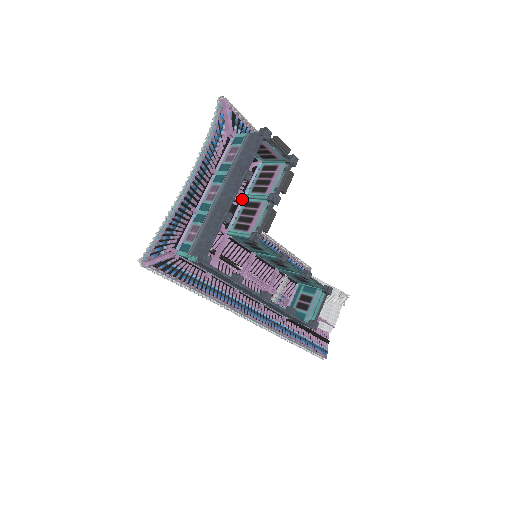
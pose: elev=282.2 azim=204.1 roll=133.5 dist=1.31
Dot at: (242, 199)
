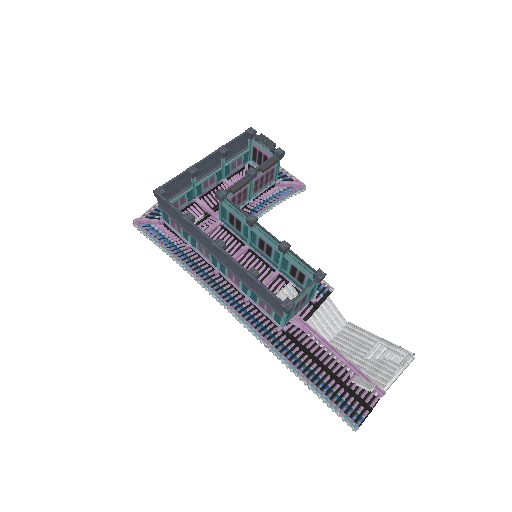
Dot at: (246, 202)
